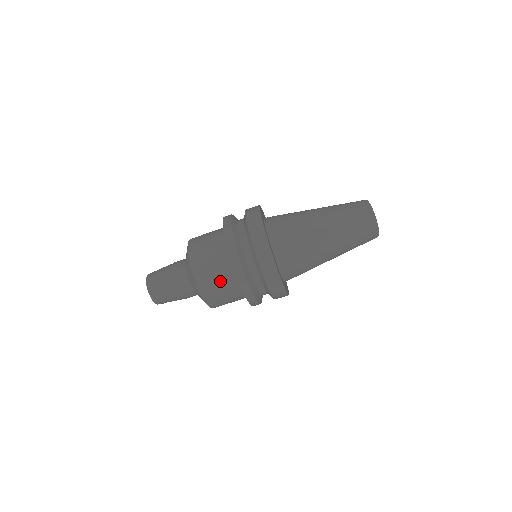
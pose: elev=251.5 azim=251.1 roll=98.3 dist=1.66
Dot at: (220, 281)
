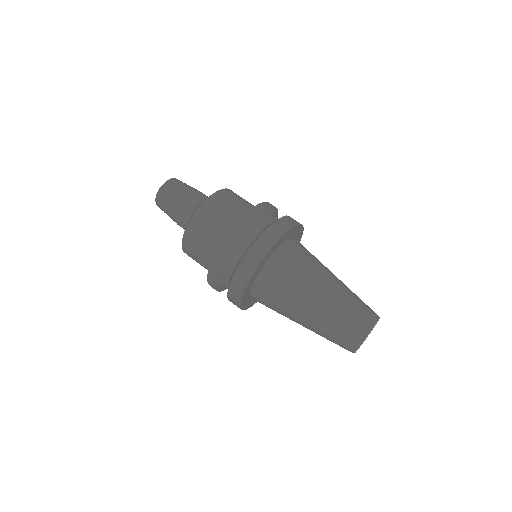
Dot at: (217, 222)
